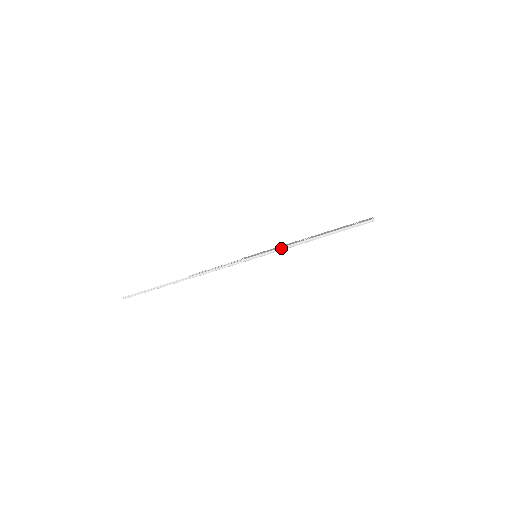
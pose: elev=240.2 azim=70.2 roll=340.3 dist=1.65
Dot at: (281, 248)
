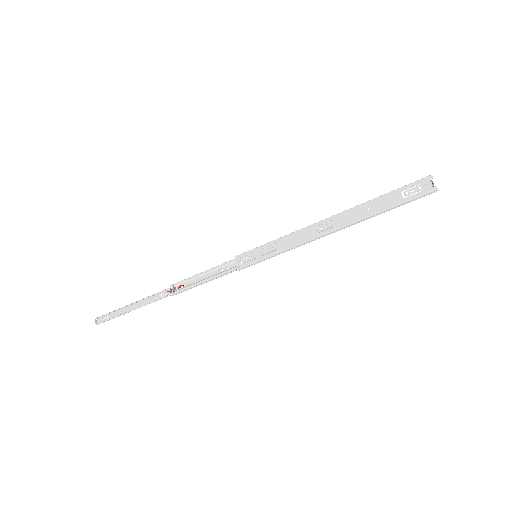
Dot at: (293, 248)
